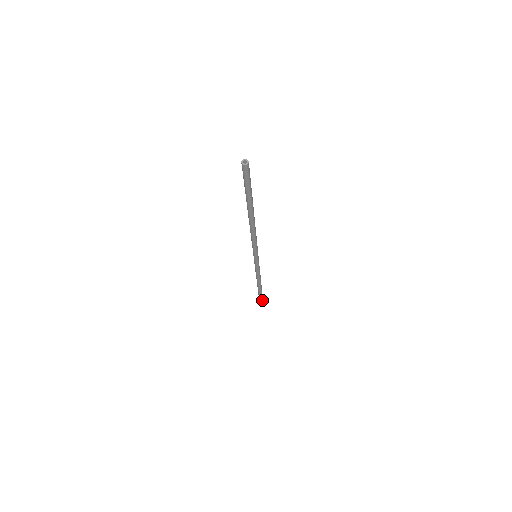
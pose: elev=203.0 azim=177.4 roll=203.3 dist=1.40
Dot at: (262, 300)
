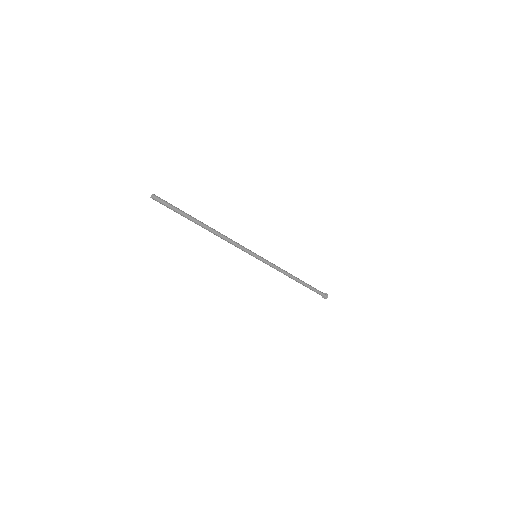
Dot at: (322, 293)
